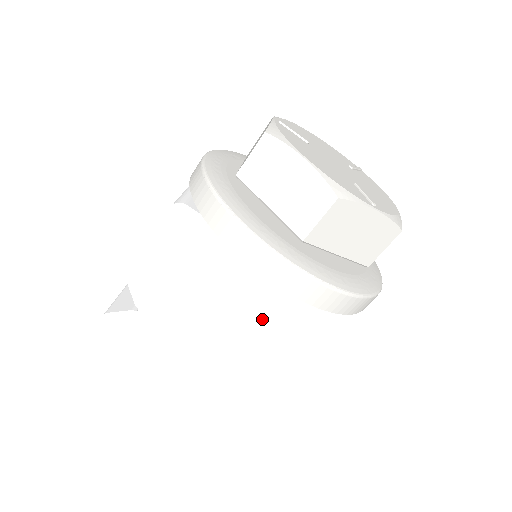
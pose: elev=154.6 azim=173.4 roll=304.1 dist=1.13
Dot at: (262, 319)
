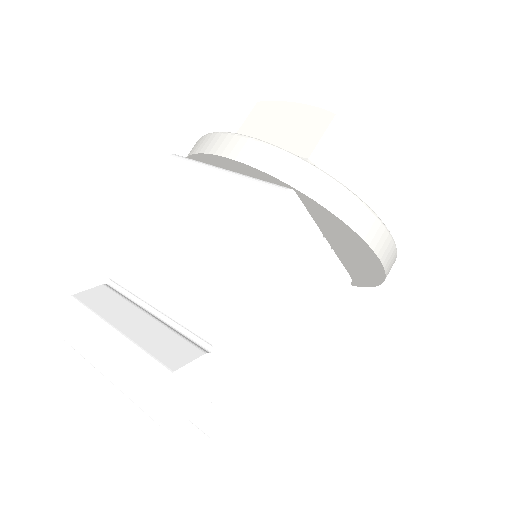
Dot at: (312, 315)
